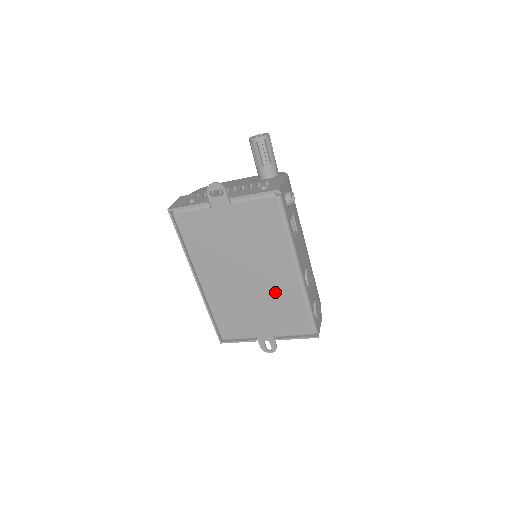
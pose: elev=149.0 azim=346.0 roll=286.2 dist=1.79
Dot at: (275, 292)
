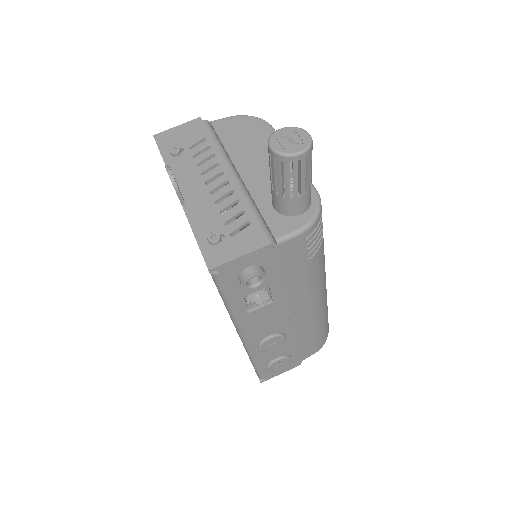
Dot at: occluded
